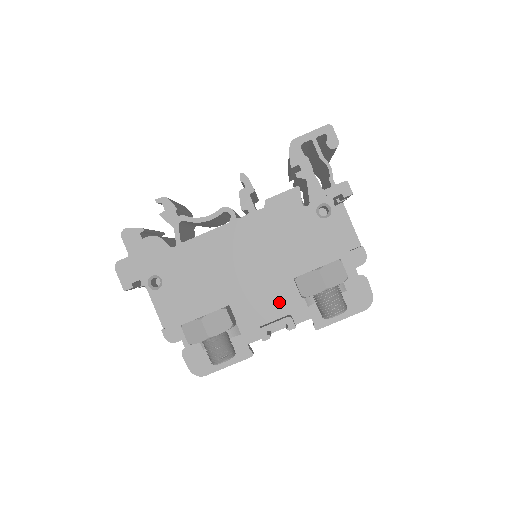
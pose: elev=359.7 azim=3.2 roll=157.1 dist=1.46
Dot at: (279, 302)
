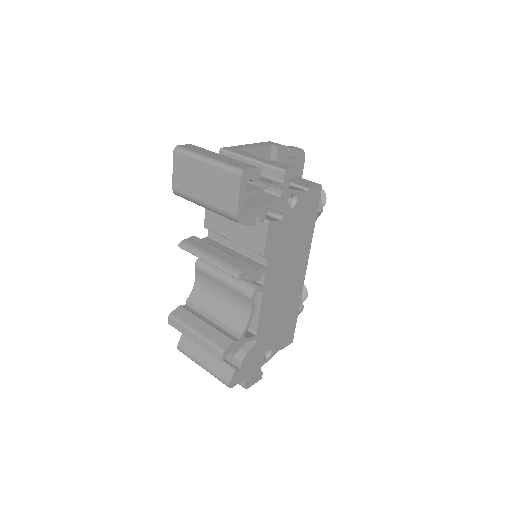
Dot at: occluded
